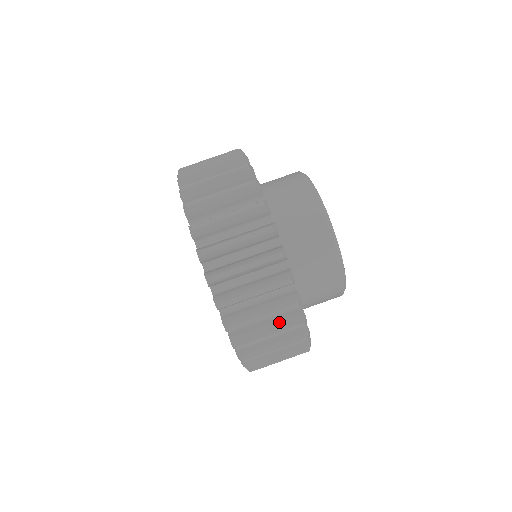
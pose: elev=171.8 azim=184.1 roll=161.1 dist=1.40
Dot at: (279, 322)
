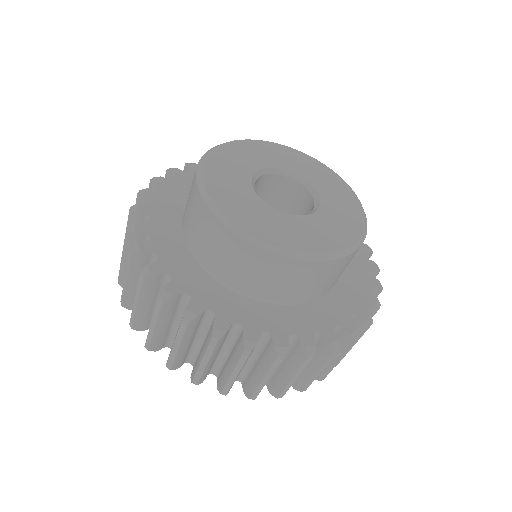
Dot at: occluded
